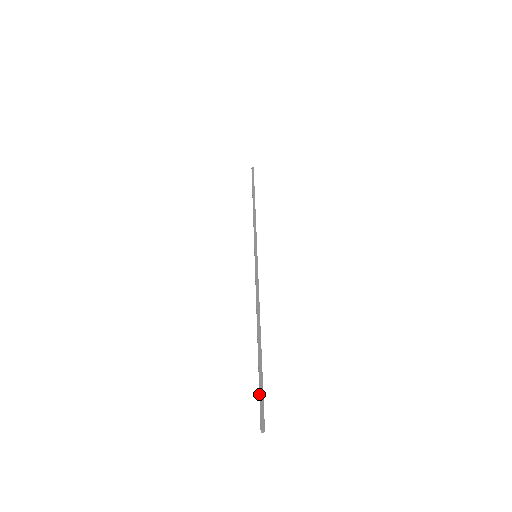
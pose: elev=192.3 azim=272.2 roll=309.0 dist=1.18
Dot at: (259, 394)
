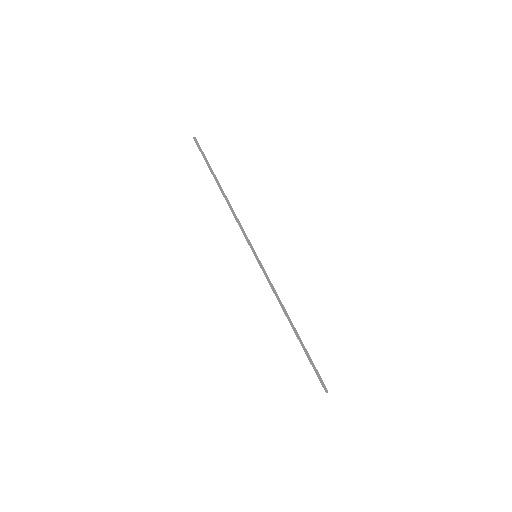
Dot at: (316, 371)
